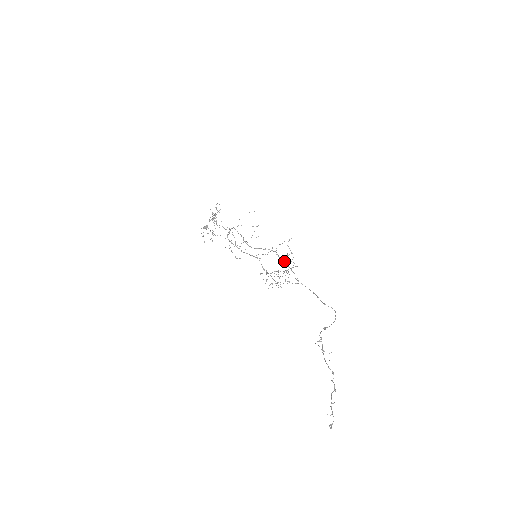
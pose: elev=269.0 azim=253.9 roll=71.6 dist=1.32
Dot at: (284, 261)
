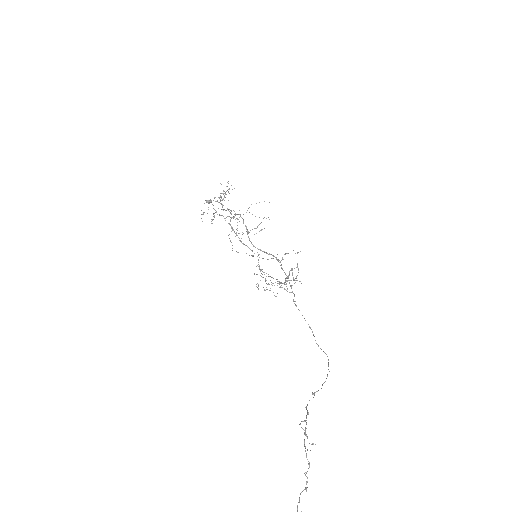
Dot at: (286, 275)
